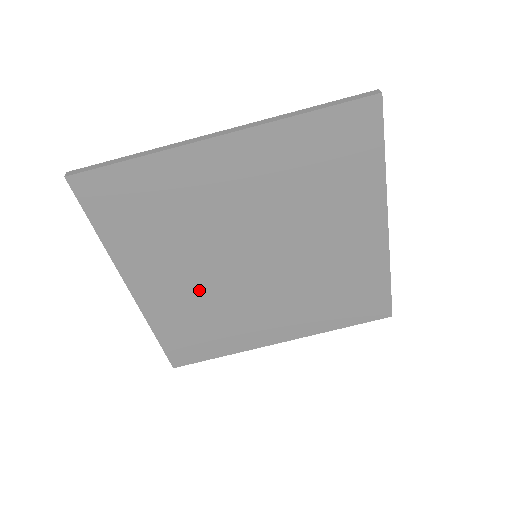
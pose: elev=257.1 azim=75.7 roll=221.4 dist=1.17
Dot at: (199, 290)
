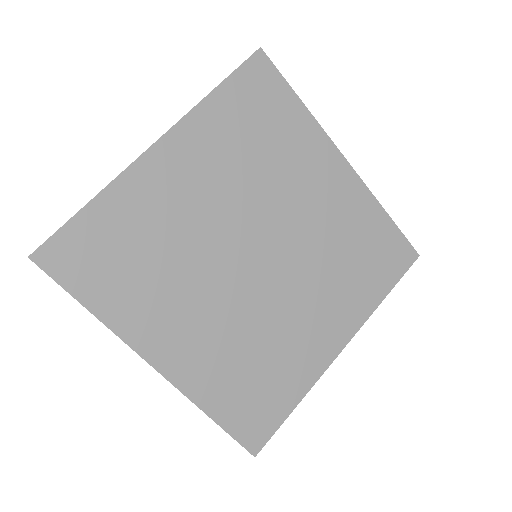
Dot at: (224, 326)
